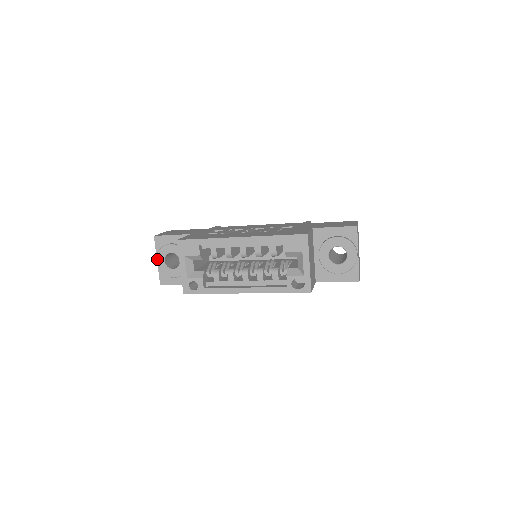
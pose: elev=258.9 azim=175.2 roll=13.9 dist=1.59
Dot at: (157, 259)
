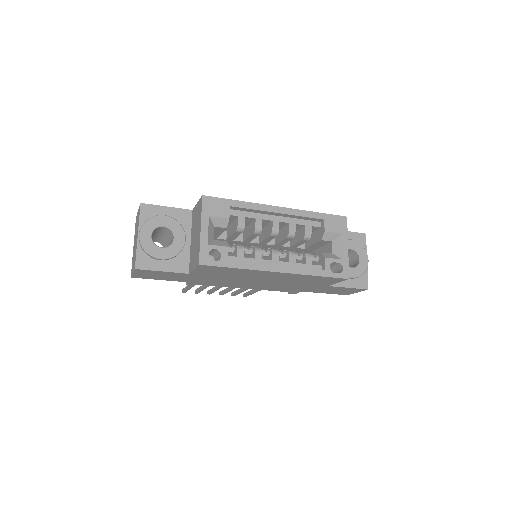
Dot at: (141, 231)
